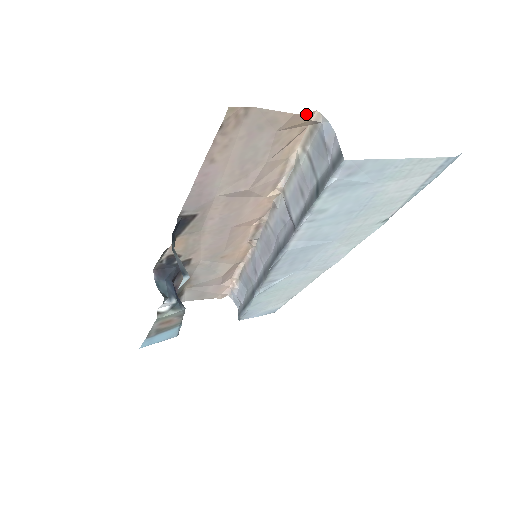
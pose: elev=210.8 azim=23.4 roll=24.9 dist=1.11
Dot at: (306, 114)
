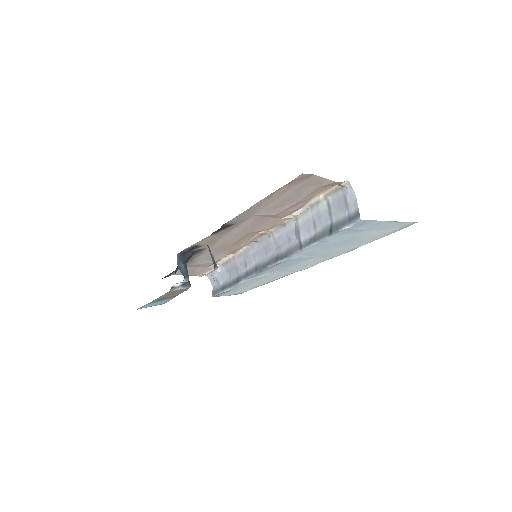
Dot at: (341, 182)
